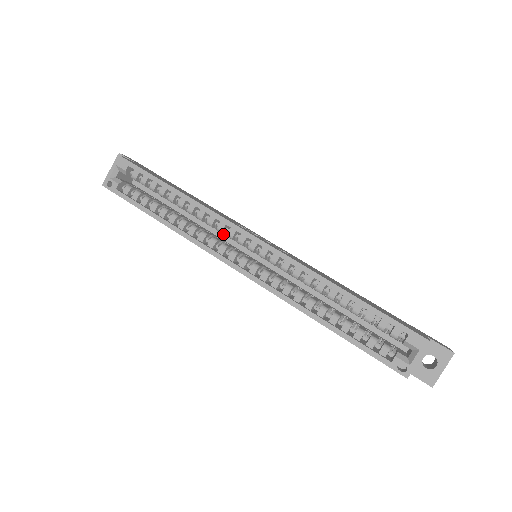
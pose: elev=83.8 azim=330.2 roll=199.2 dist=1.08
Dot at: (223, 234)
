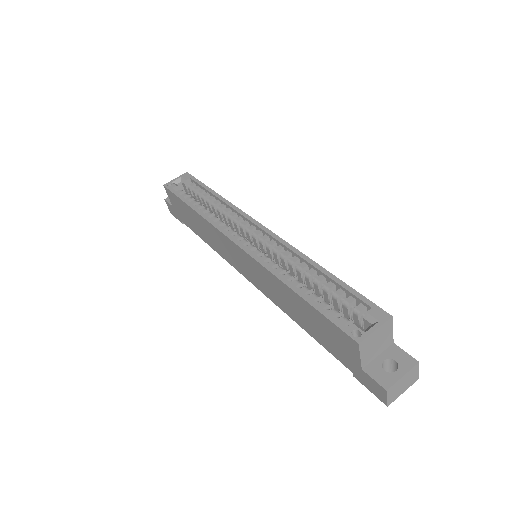
Dot at: occluded
